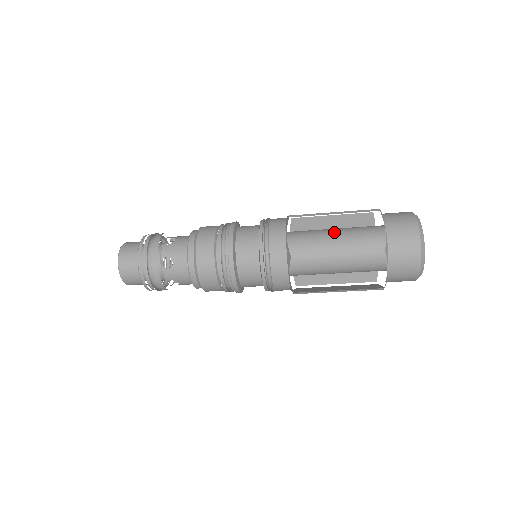
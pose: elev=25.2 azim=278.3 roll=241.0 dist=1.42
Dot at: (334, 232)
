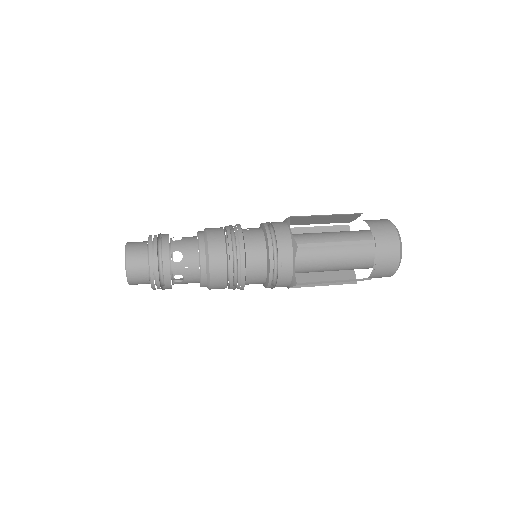
Dot at: (329, 268)
